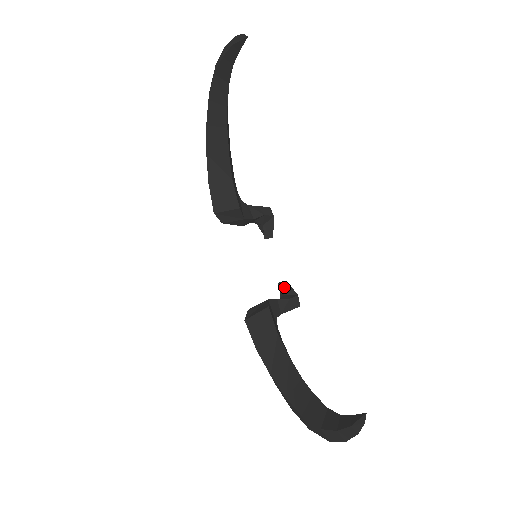
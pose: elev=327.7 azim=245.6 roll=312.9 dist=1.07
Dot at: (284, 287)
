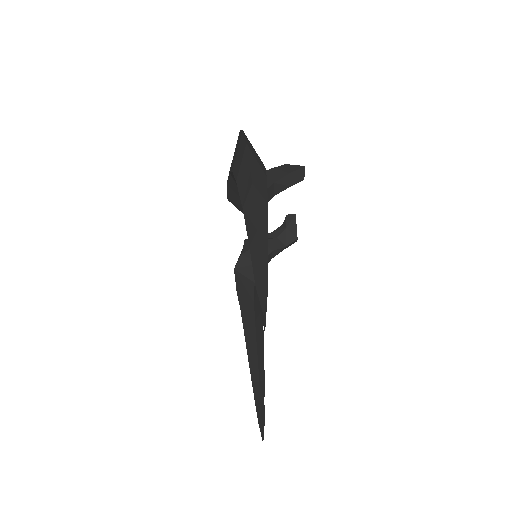
Dot at: (290, 220)
